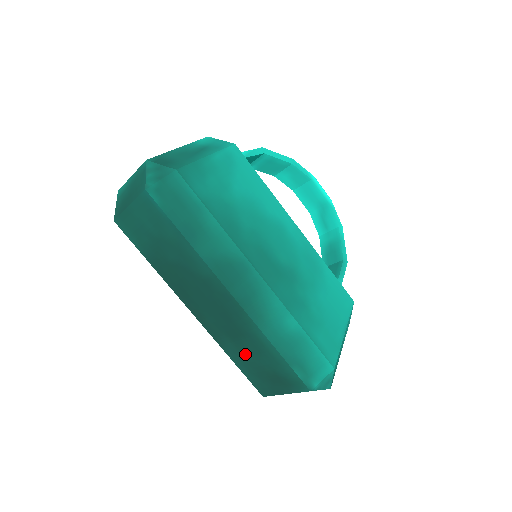
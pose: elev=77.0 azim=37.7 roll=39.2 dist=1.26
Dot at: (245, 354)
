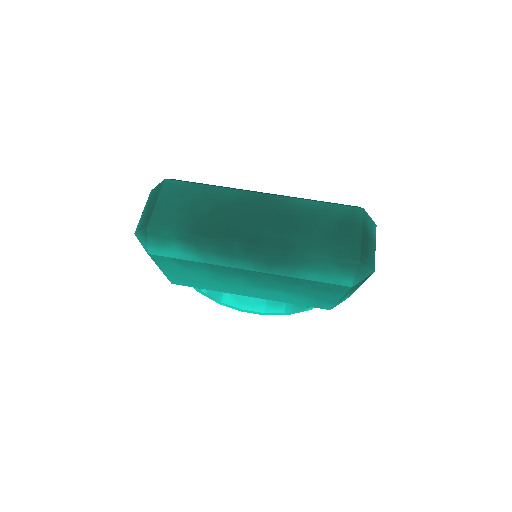
Dot at: (310, 233)
